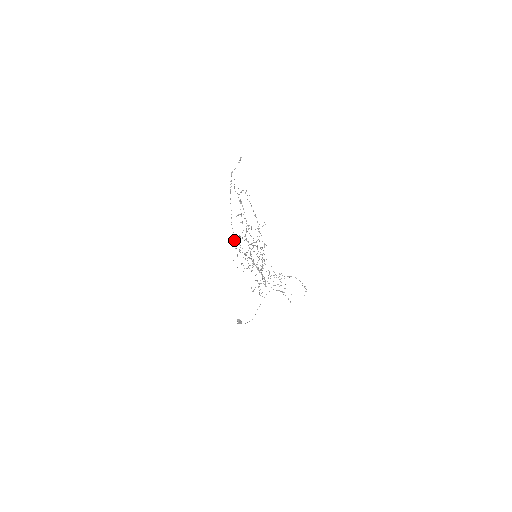
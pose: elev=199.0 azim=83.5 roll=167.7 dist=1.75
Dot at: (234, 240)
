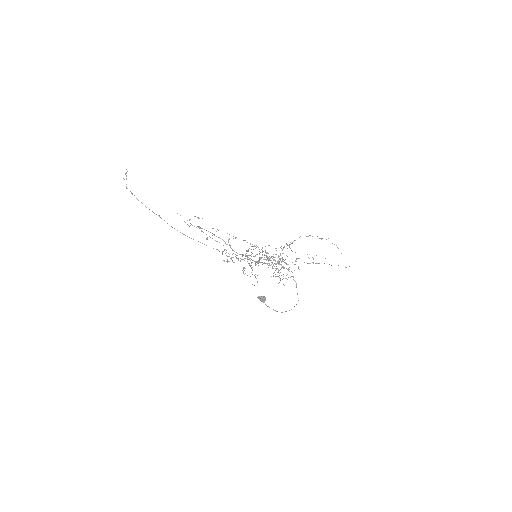
Dot at: (226, 261)
